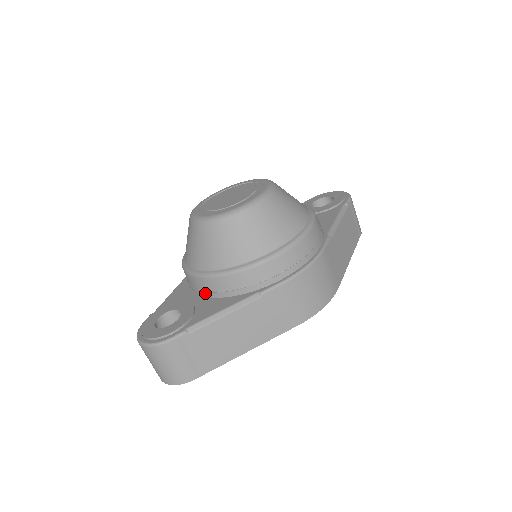
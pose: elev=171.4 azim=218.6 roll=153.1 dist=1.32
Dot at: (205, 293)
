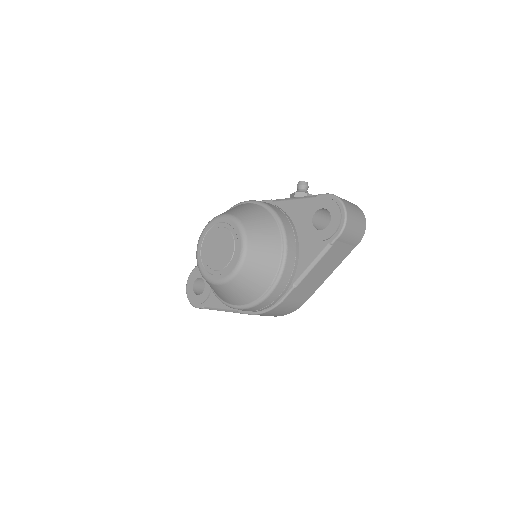
Dot at: occluded
